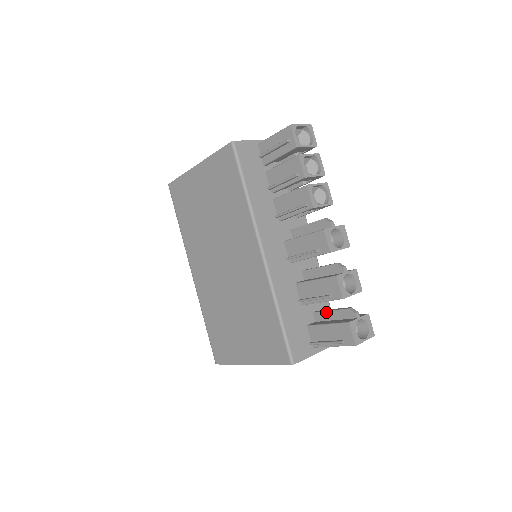
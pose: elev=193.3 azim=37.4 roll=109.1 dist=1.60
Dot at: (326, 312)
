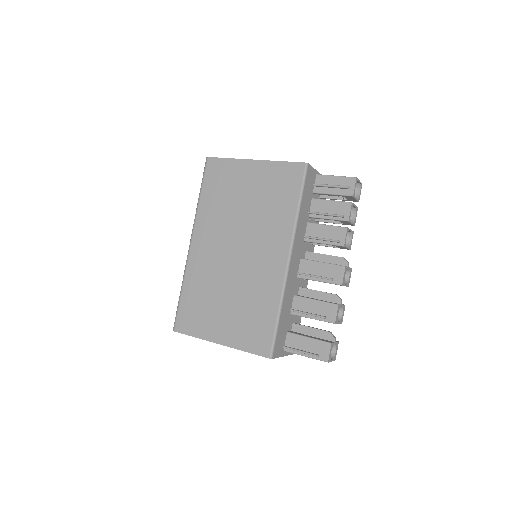
Dot at: (307, 327)
